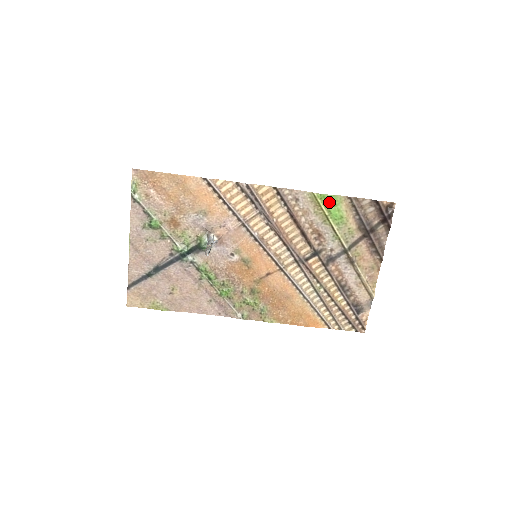
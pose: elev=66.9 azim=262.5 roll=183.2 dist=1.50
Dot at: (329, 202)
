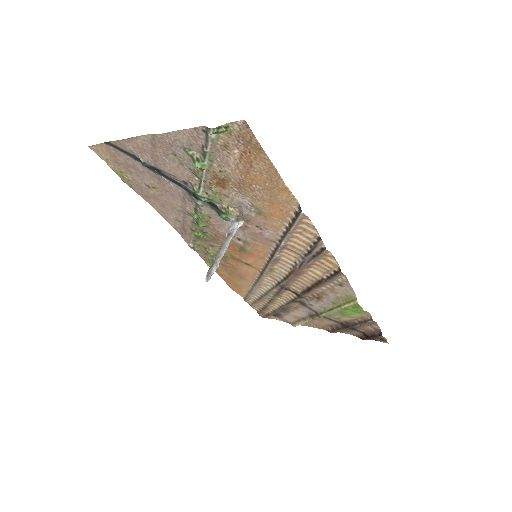
Dot at: (356, 309)
